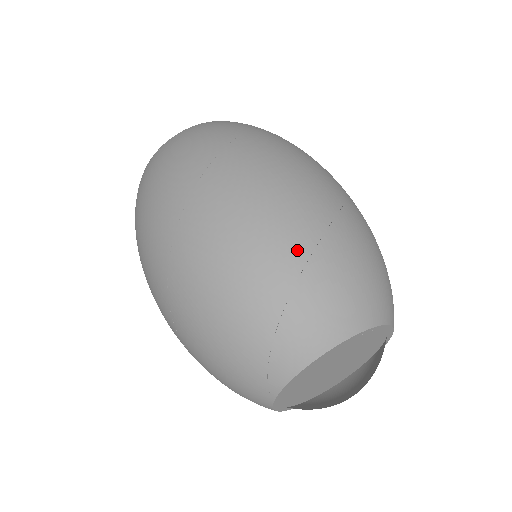
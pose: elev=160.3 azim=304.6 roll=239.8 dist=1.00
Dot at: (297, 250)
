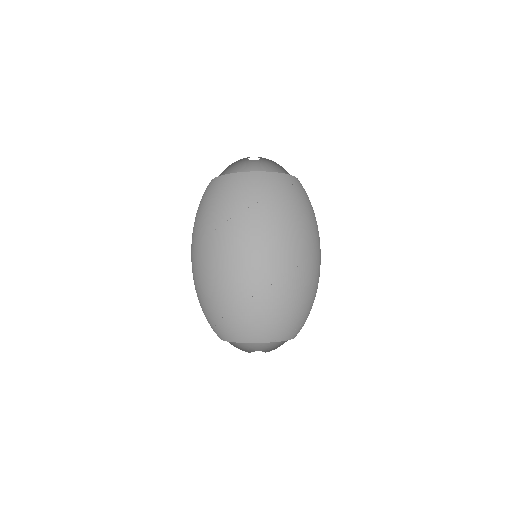
Dot at: (233, 300)
